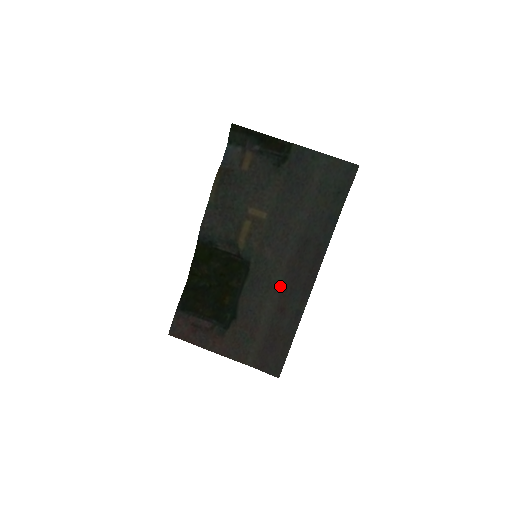
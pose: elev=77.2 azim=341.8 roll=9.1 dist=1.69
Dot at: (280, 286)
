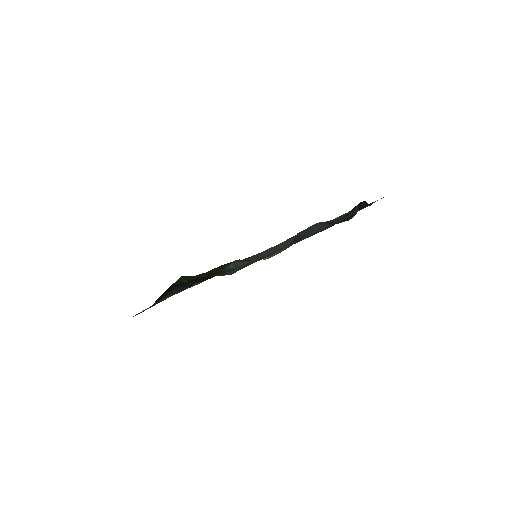
Dot at: occluded
